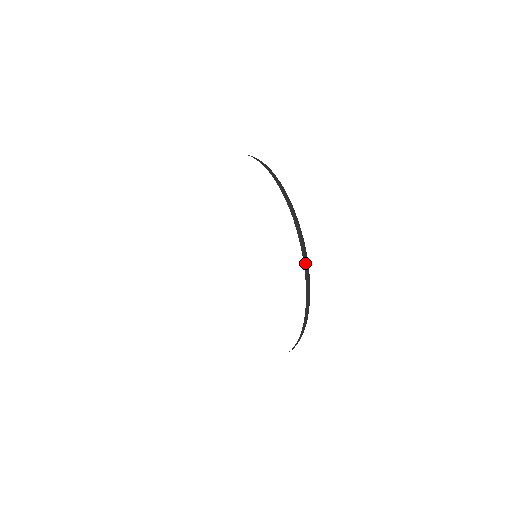
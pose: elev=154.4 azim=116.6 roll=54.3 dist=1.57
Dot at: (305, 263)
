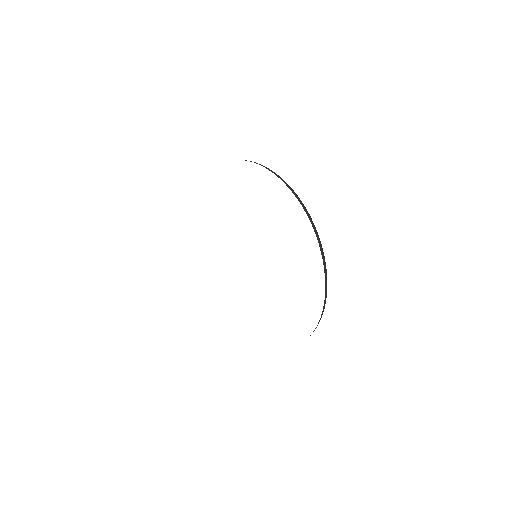
Dot at: (326, 295)
